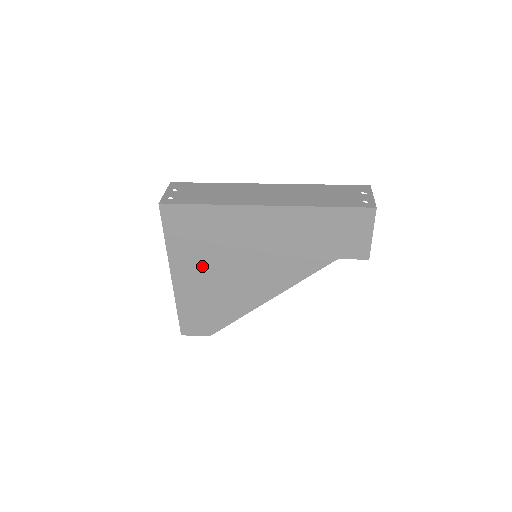
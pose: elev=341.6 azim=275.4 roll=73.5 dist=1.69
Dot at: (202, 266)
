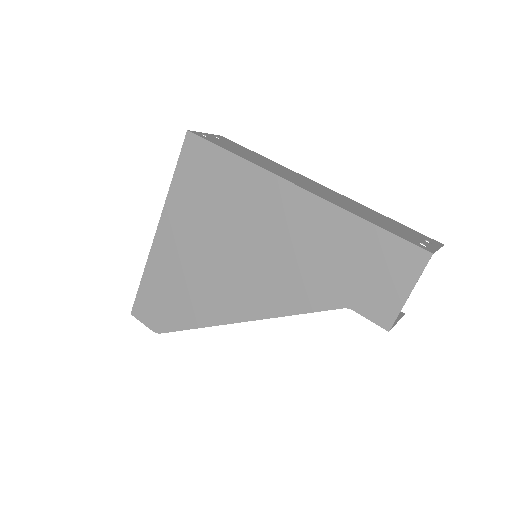
Dot at: (192, 233)
